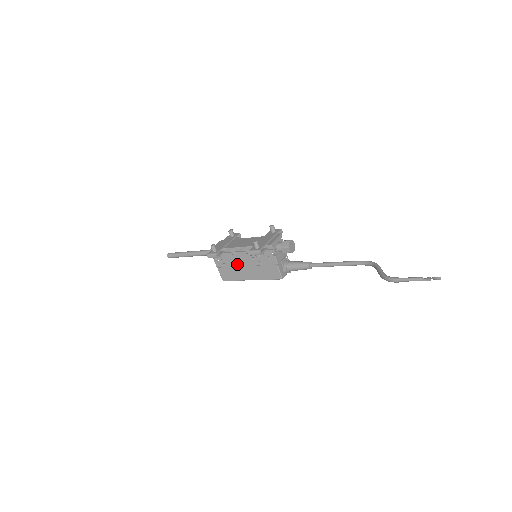
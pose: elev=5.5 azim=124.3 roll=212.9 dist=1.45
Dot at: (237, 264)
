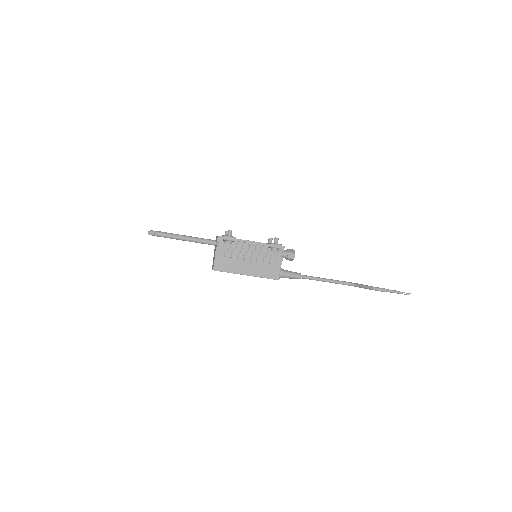
Dot at: (240, 256)
